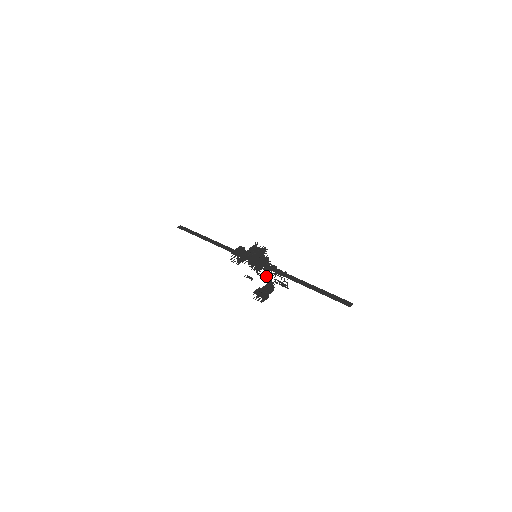
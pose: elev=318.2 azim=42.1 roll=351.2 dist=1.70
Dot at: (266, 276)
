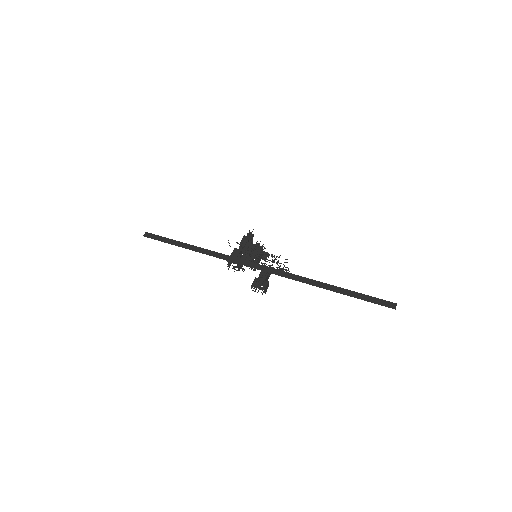
Dot at: occluded
